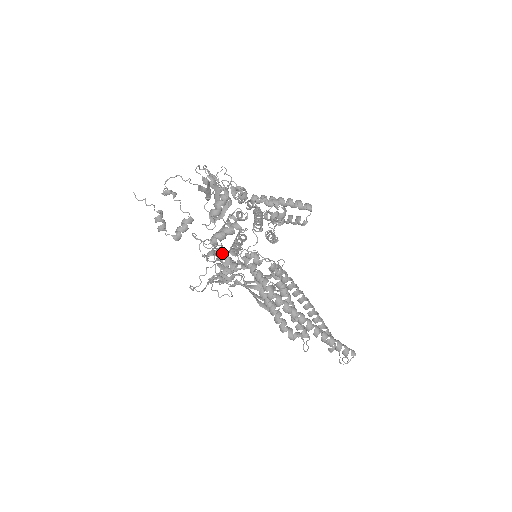
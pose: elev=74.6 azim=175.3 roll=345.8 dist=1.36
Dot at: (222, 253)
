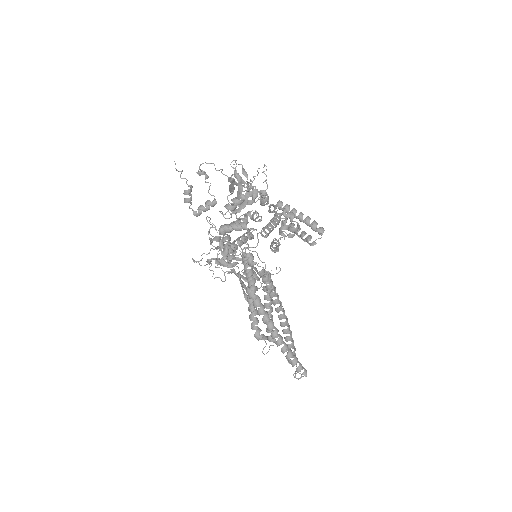
Dot at: (220, 245)
